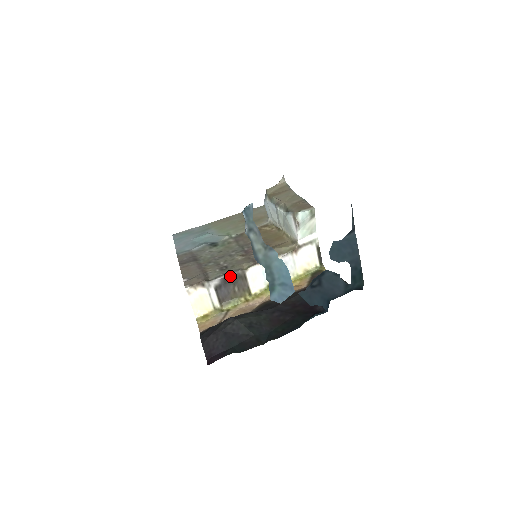
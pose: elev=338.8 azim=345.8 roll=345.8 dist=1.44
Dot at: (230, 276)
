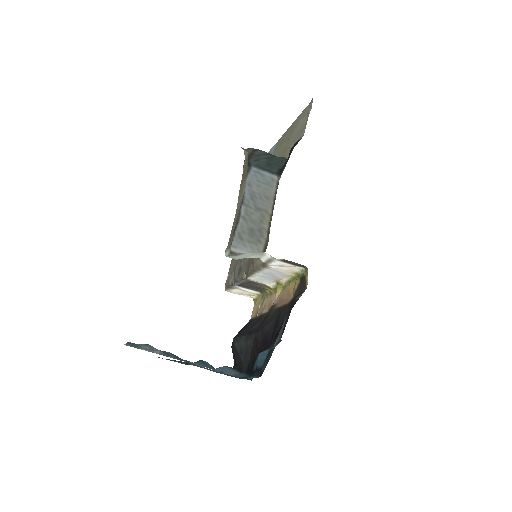
Dot at: (240, 284)
